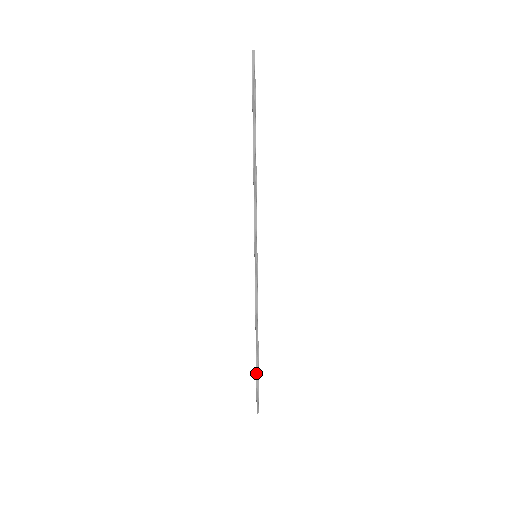
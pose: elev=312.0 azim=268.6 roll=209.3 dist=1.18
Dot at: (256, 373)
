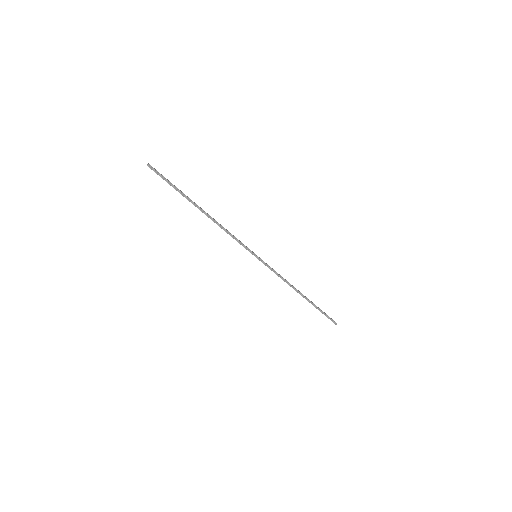
Dot at: (316, 308)
